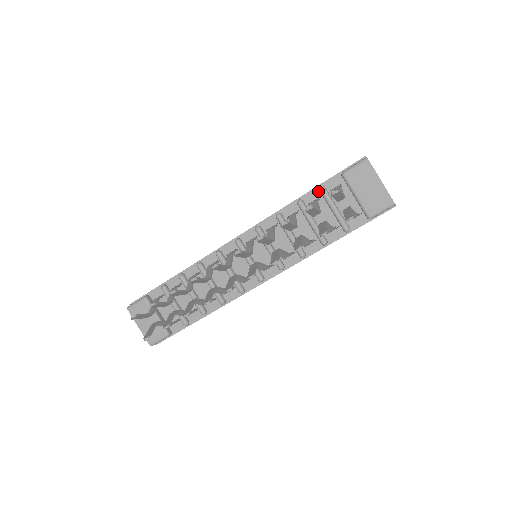
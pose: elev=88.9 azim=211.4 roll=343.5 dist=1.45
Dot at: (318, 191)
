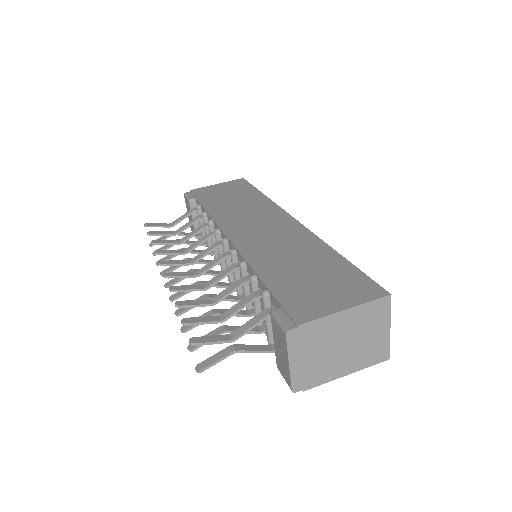
Dot at: (266, 290)
